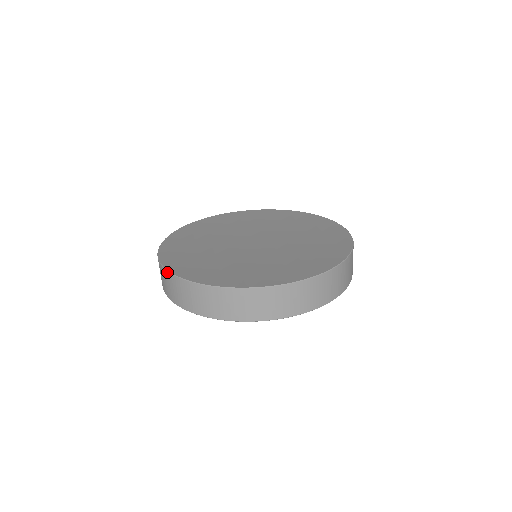
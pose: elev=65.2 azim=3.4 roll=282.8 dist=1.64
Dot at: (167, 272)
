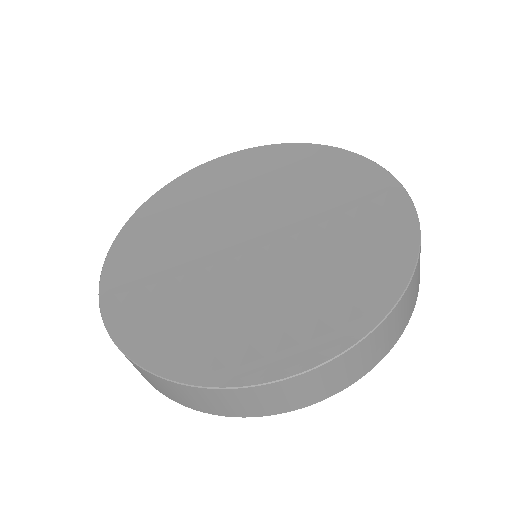
Dot at: (104, 265)
